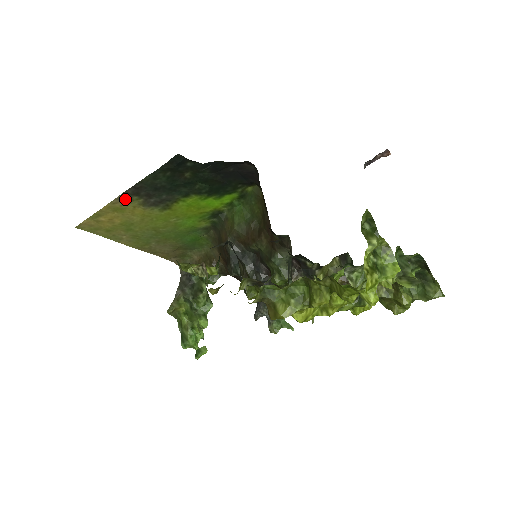
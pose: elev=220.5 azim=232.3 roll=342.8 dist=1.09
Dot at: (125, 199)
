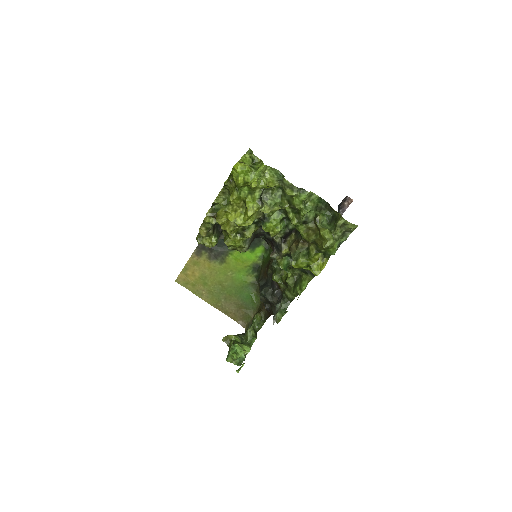
Dot at: (198, 253)
